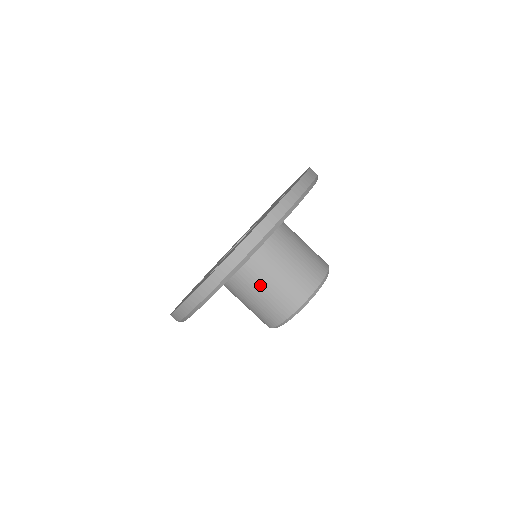
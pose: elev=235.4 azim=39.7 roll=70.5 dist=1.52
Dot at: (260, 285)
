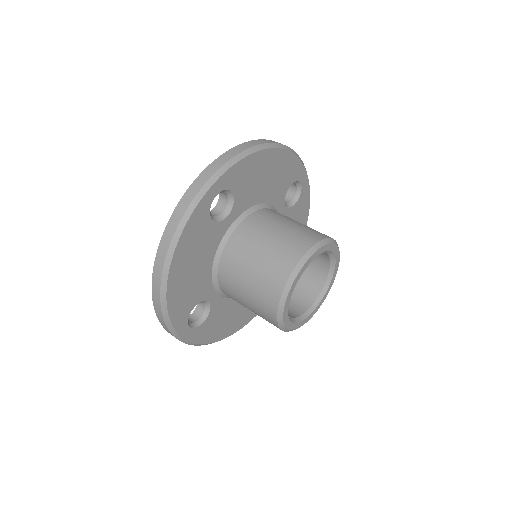
Dot at: (241, 303)
